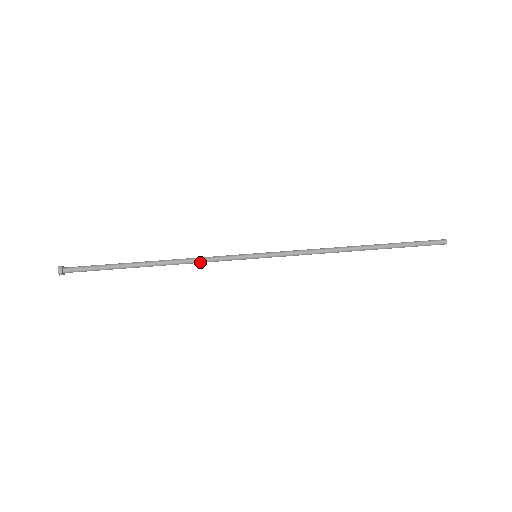
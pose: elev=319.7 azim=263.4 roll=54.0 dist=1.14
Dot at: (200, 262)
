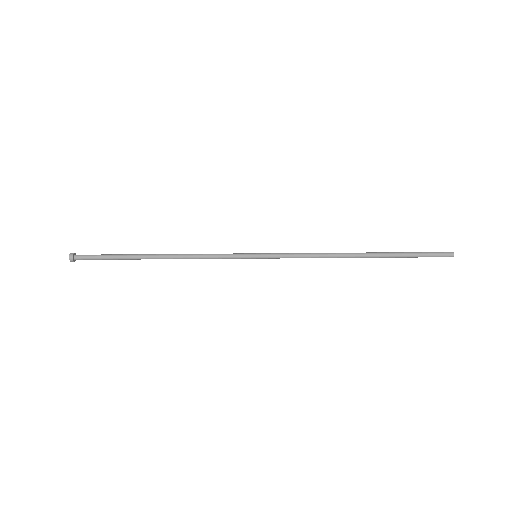
Dot at: (201, 256)
